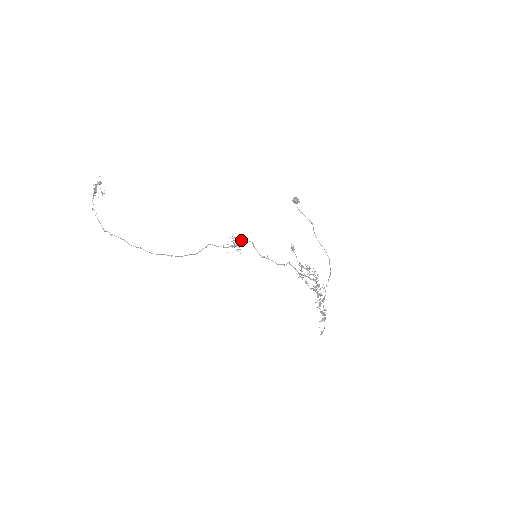
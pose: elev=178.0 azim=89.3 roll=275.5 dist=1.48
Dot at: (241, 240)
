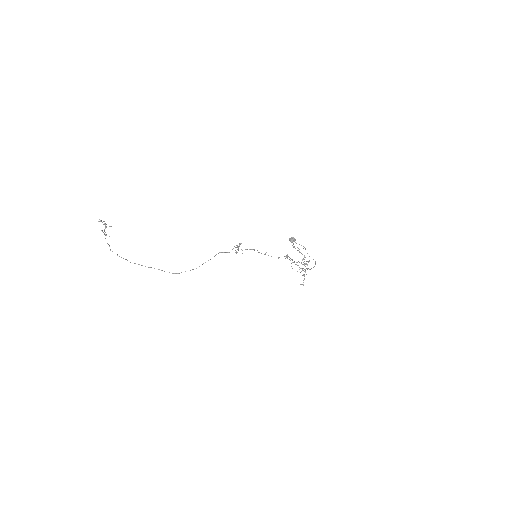
Dot at: occluded
